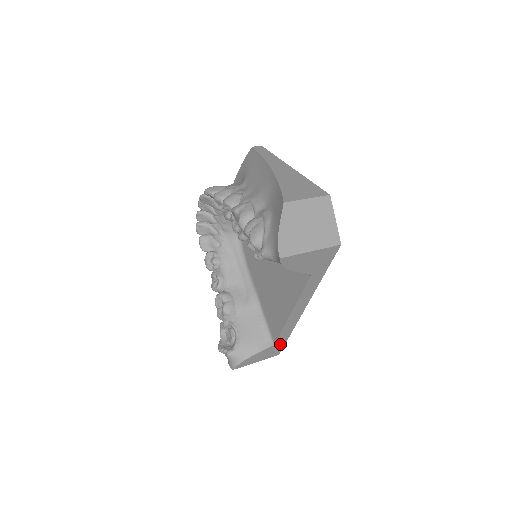
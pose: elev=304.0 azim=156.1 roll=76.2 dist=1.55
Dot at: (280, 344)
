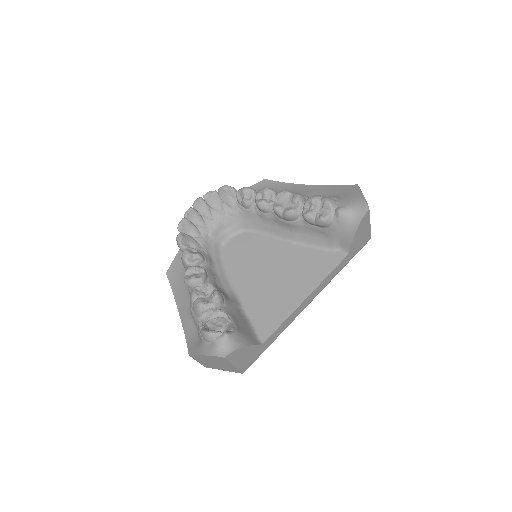
Dot at: (261, 350)
